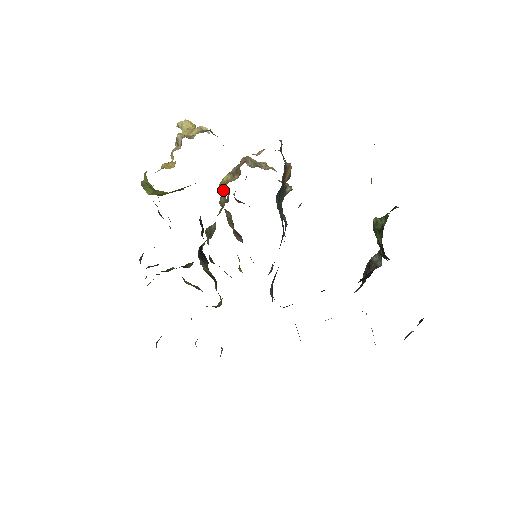
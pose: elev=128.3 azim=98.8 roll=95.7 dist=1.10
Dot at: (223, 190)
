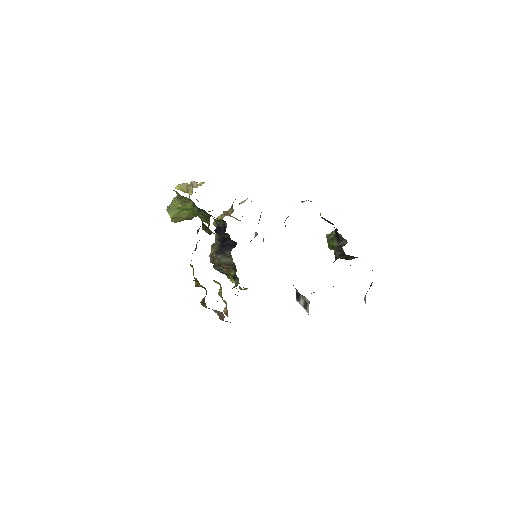
Dot at: occluded
